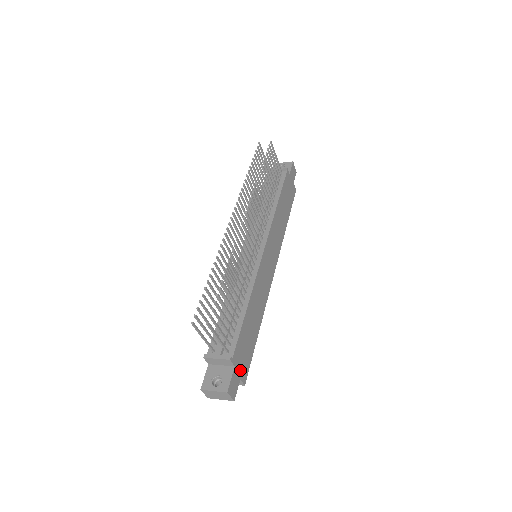
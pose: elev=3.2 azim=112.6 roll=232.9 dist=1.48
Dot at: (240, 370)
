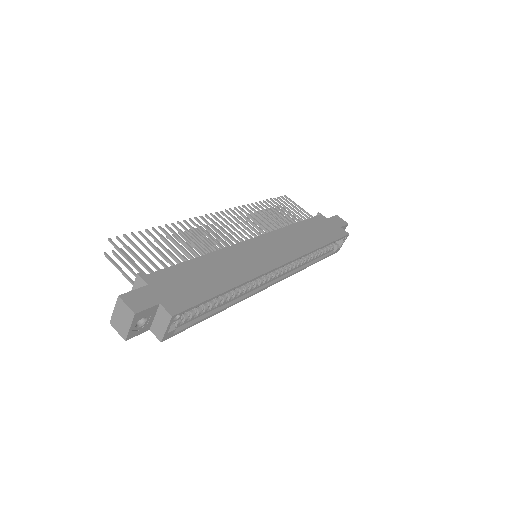
Dot at: (163, 296)
